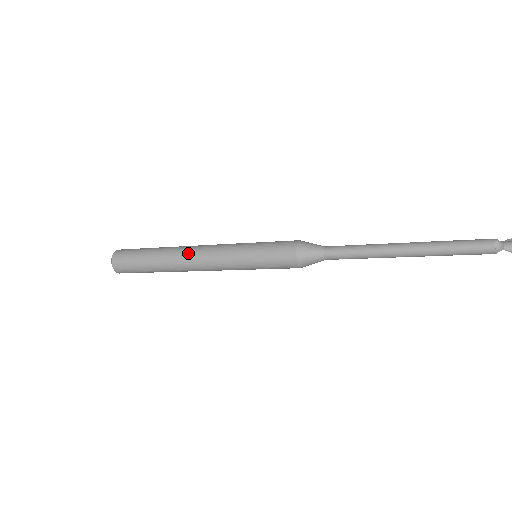
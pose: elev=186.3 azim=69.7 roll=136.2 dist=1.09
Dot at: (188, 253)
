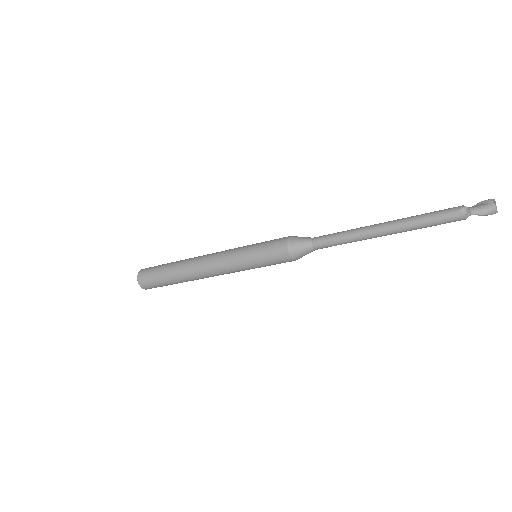
Dot at: (198, 262)
